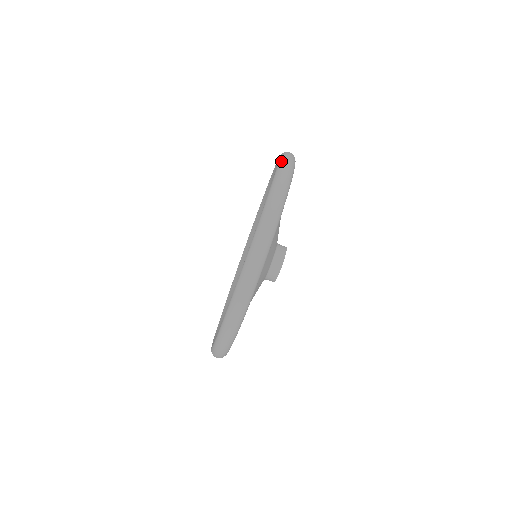
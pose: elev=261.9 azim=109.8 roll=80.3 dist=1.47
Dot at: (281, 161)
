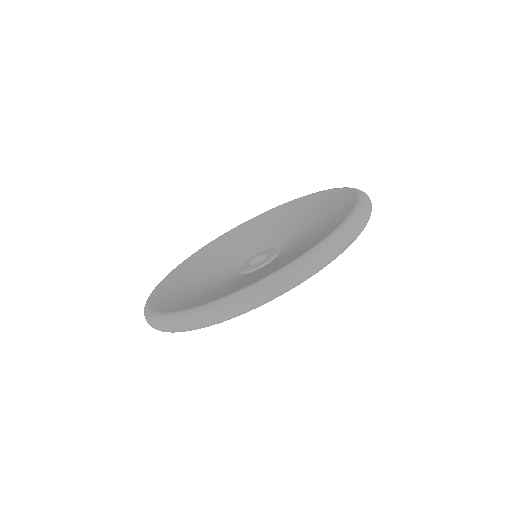
Dot at: (257, 288)
